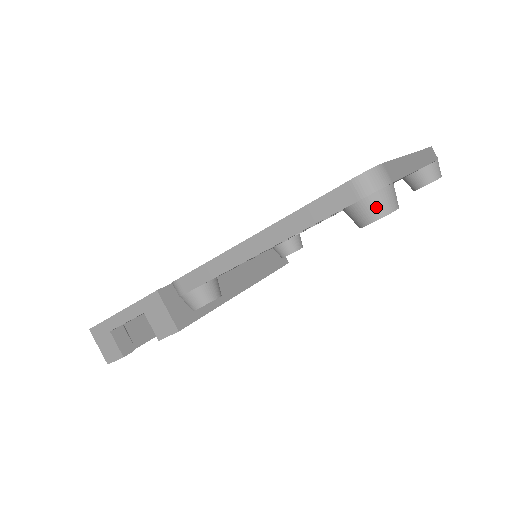
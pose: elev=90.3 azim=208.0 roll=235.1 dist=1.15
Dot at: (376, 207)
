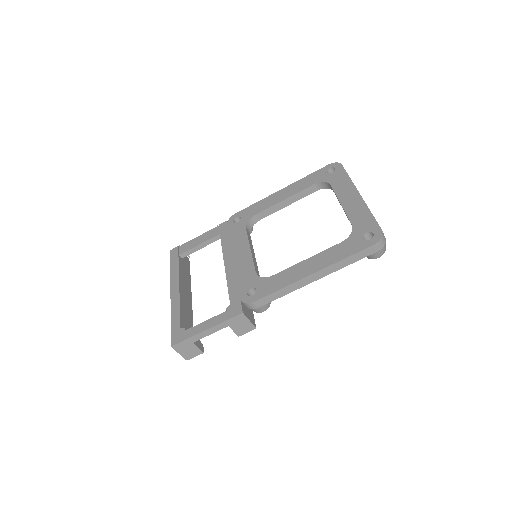
Dot at: (382, 252)
